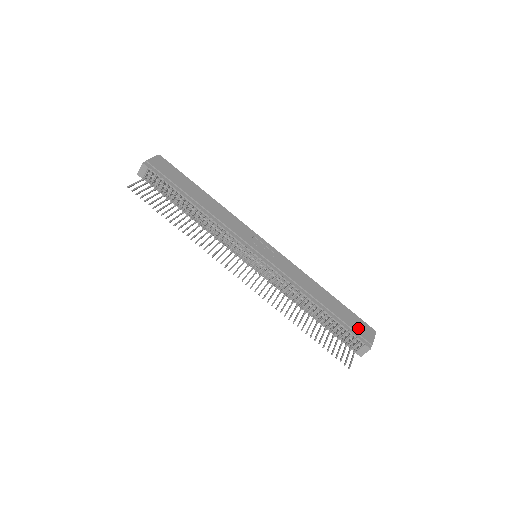
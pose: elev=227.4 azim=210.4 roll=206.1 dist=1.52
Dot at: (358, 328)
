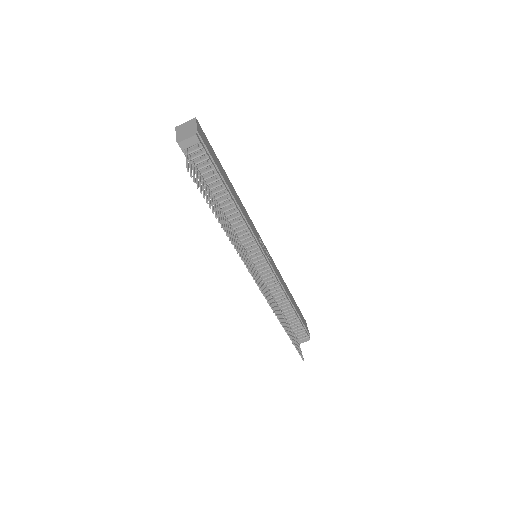
Dot at: (304, 322)
